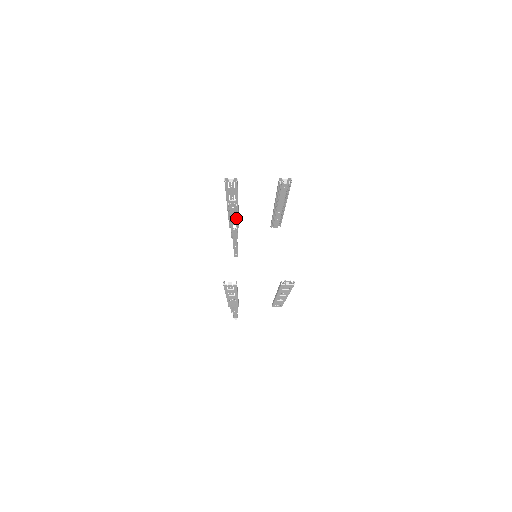
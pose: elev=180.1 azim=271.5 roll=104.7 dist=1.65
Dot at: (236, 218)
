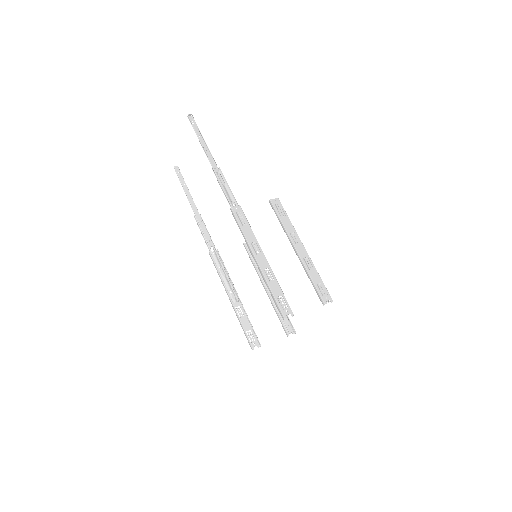
Dot at: (247, 226)
